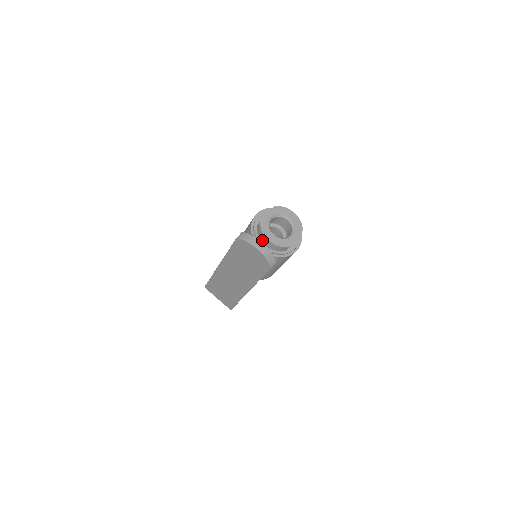
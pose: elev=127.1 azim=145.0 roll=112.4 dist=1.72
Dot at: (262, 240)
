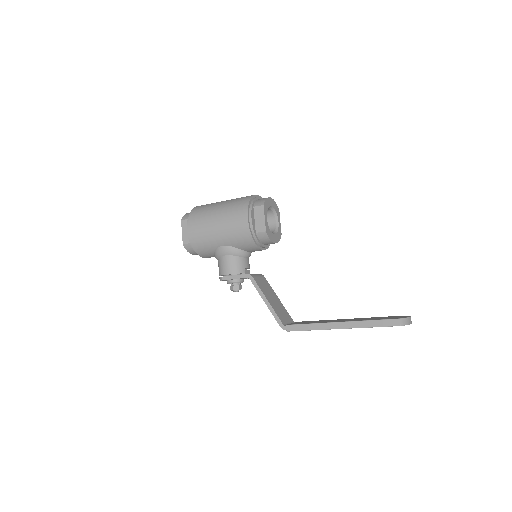
Dot at: (265, 243)
